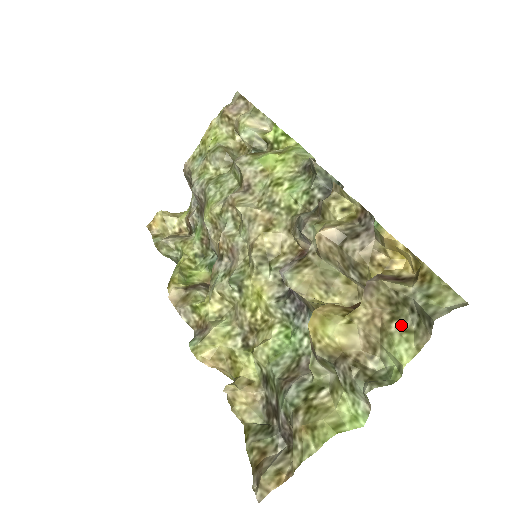
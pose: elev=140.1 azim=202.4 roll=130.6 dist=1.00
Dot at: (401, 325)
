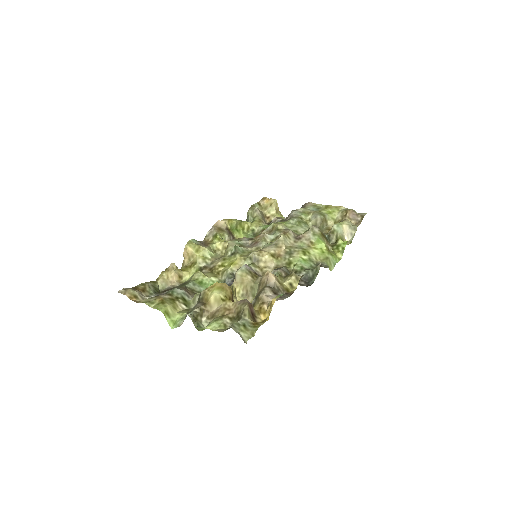
Dot at: (228, 322)
